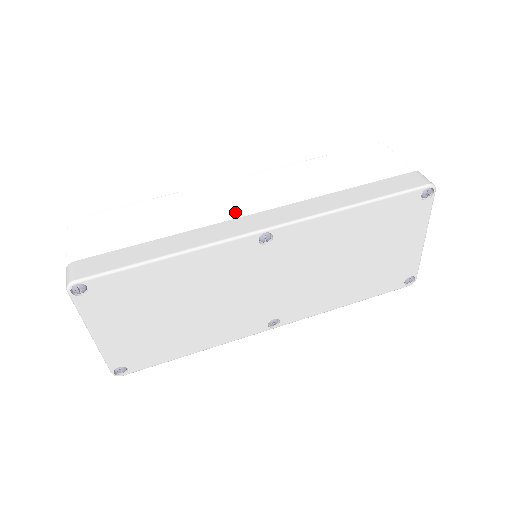
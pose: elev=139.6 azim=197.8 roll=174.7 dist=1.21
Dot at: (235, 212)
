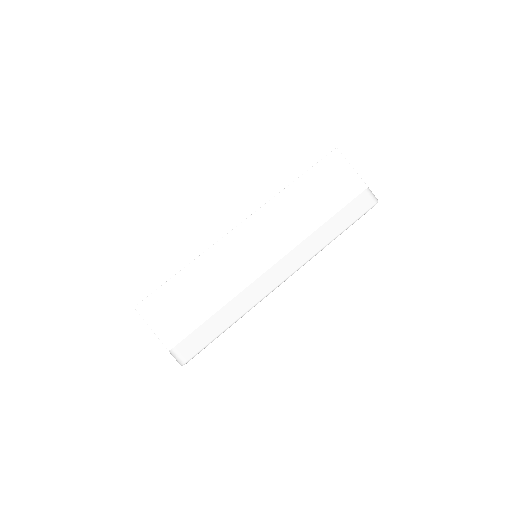
Dot at: (260, 267)
